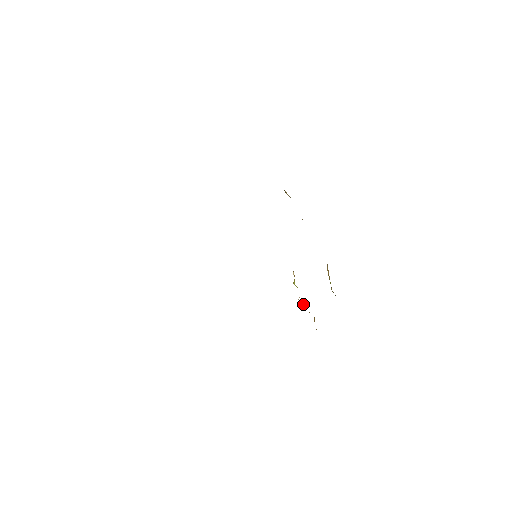
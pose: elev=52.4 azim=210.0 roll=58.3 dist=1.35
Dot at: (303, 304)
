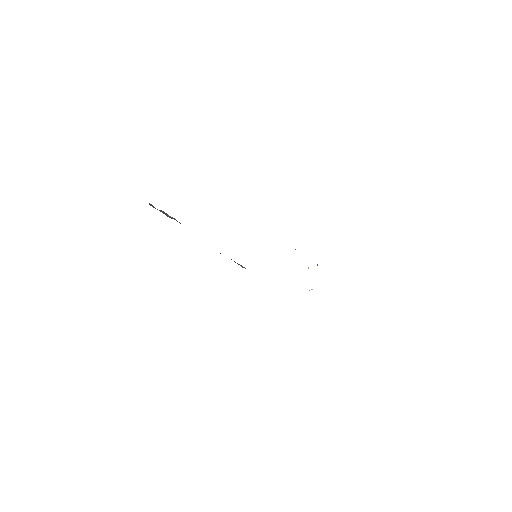
Dot at: occluded
